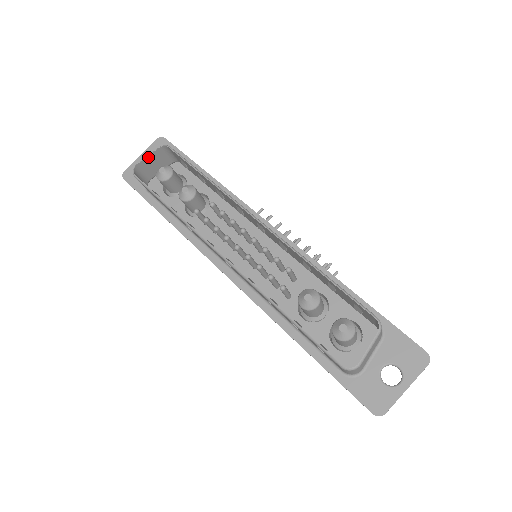
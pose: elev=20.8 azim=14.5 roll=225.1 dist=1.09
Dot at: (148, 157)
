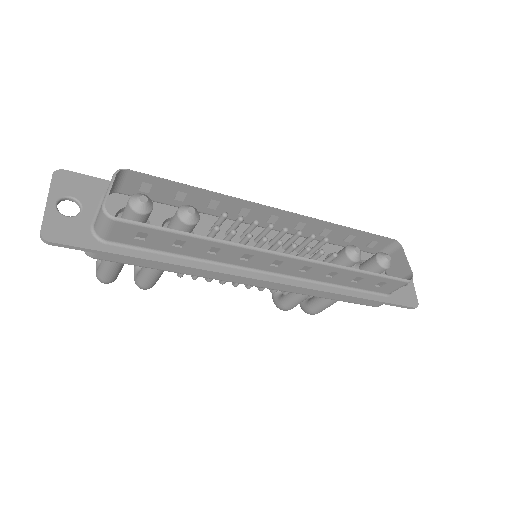
Dot at: occluded
